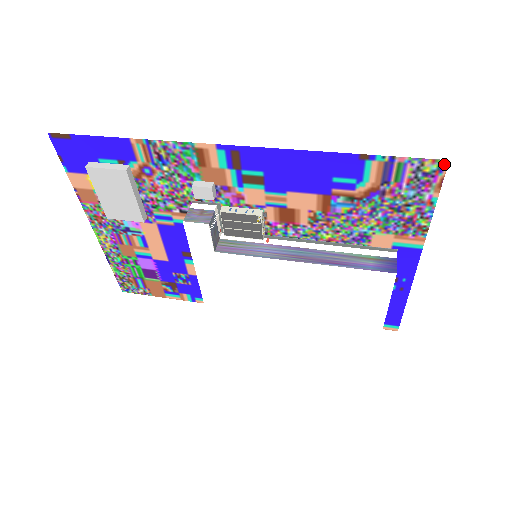
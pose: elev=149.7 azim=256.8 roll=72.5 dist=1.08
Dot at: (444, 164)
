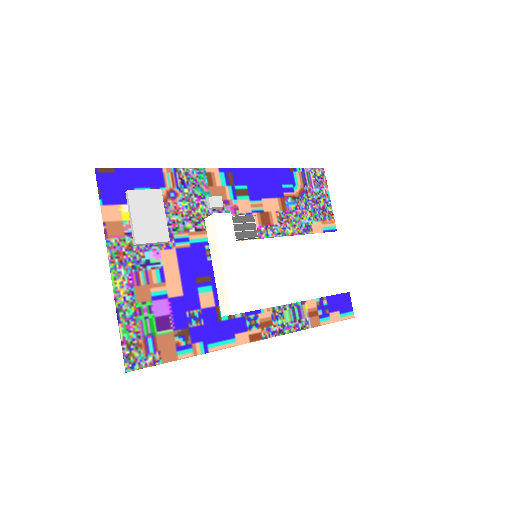
Dot at: (323, 171)
